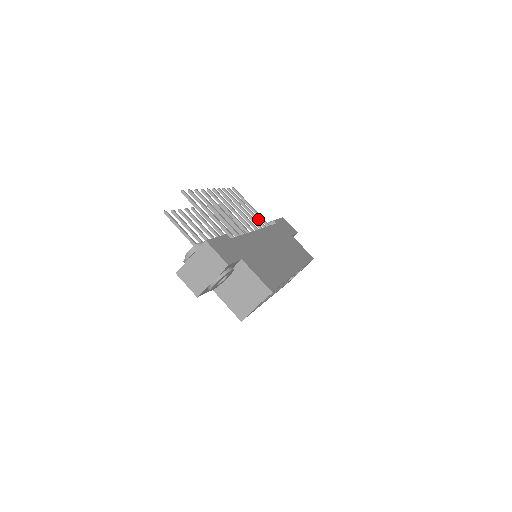
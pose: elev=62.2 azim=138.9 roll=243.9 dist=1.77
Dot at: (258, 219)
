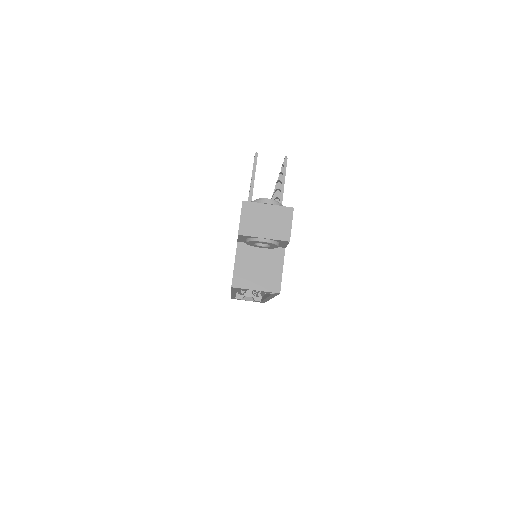
Dot at: occluded
